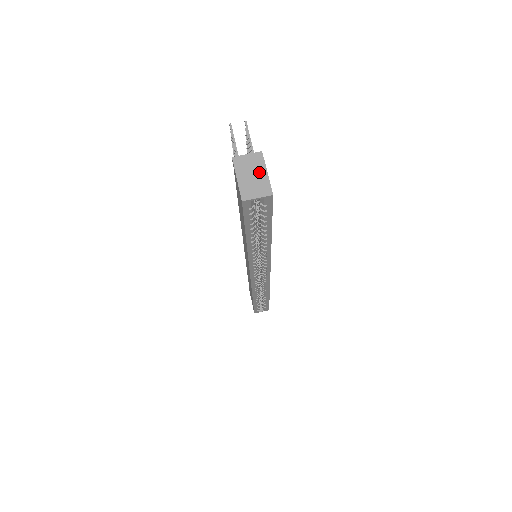
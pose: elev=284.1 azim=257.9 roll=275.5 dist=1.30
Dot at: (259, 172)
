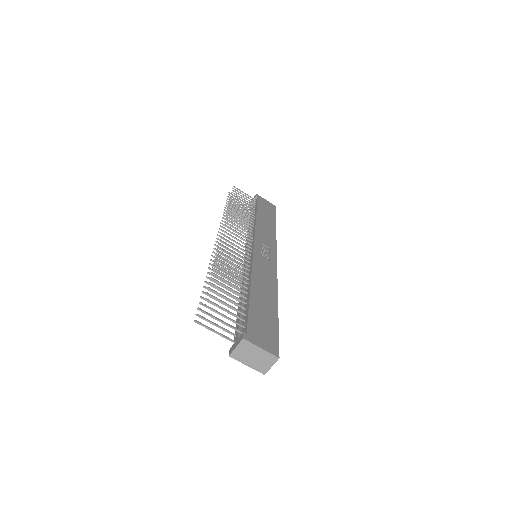
Dot at: (256, 352)
